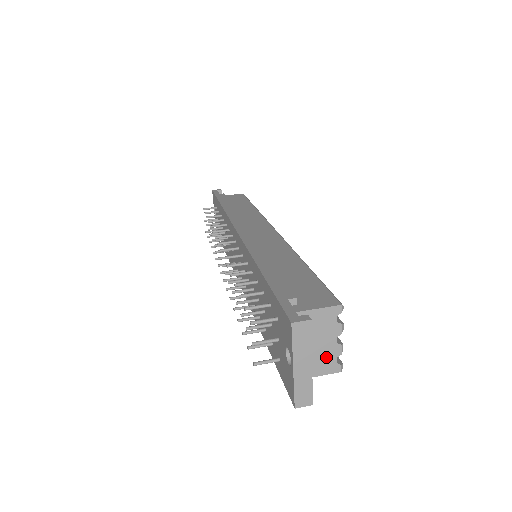
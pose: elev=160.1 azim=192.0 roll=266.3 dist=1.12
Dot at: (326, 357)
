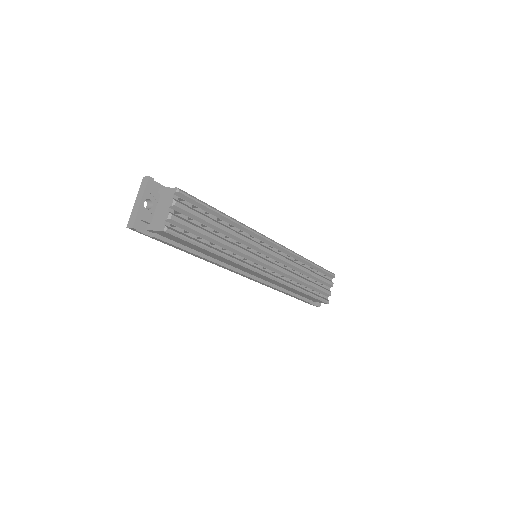
Dot at: (162, 219)
